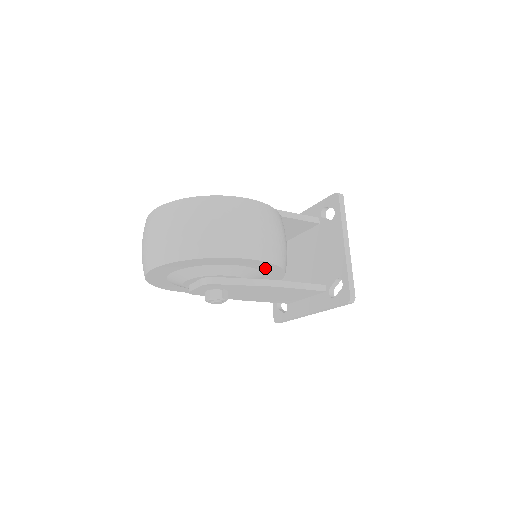
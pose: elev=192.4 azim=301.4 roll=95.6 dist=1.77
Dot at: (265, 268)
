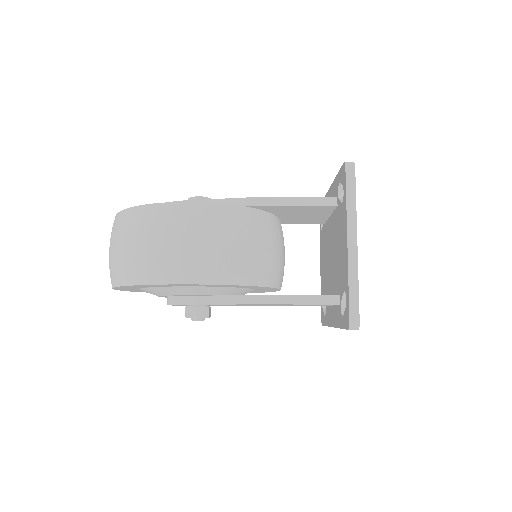
Dot at: (226, 286)
